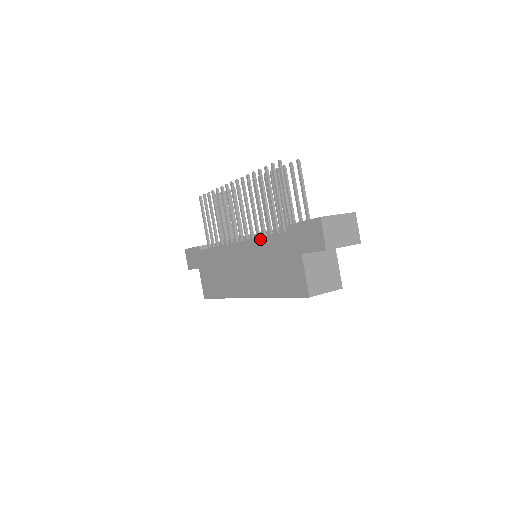
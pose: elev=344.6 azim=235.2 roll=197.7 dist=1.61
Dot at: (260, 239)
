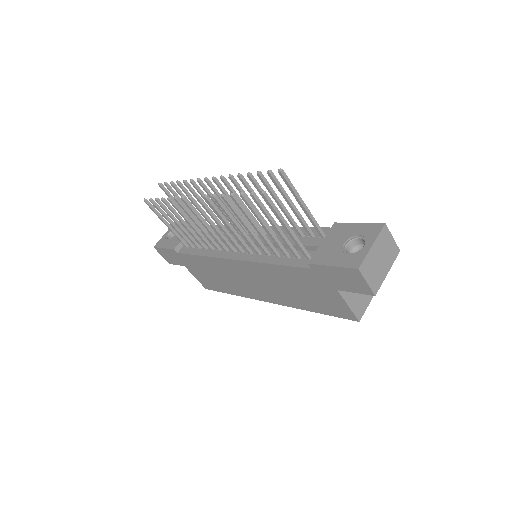
Dot at: (267, 265)
